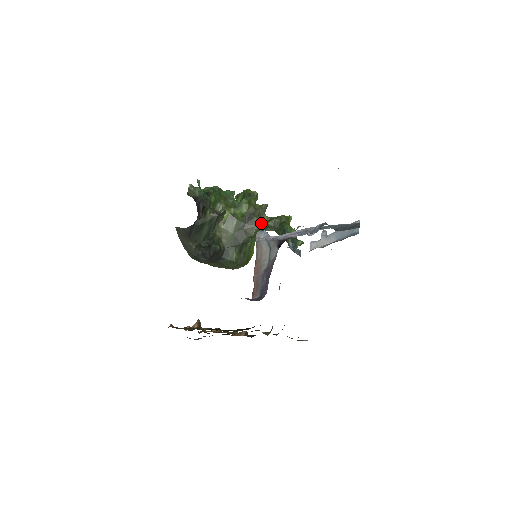
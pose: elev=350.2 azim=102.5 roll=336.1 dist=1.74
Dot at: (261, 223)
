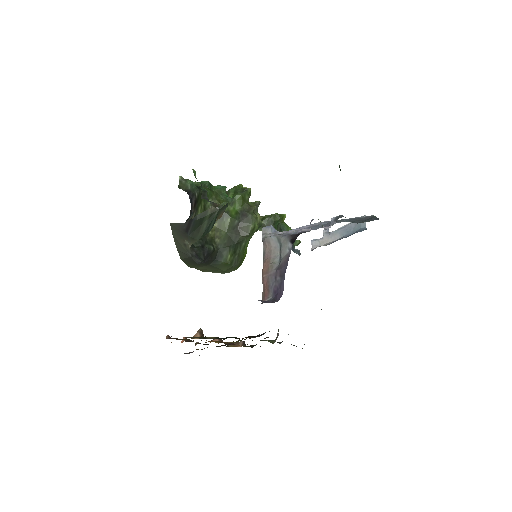
Dot at: (257, 221)
